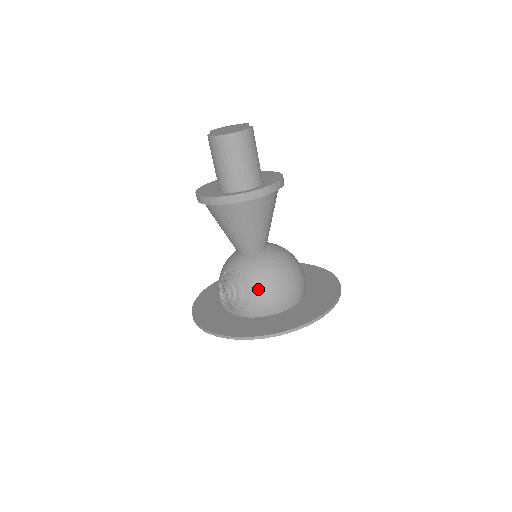
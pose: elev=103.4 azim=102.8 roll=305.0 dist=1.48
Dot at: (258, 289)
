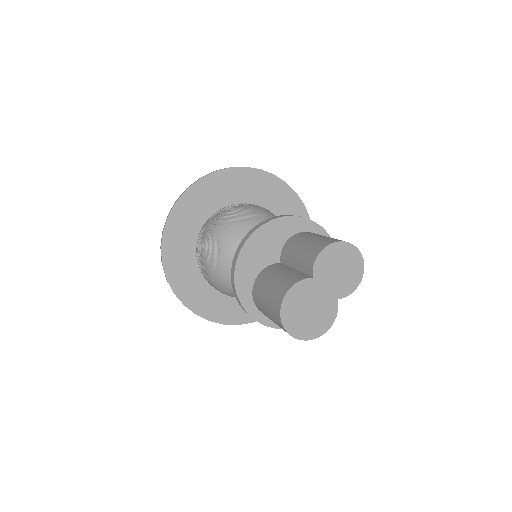
Dot at: (218, 287)
